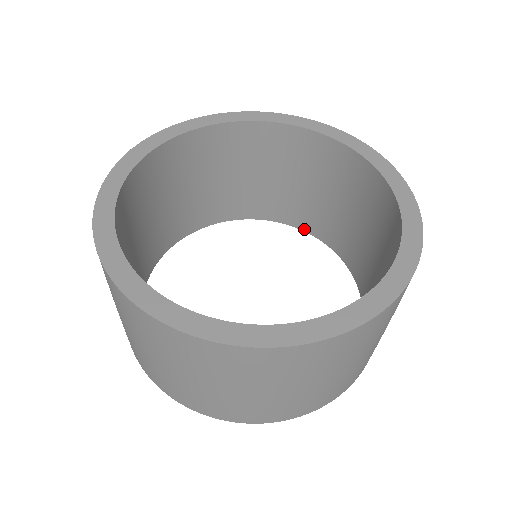
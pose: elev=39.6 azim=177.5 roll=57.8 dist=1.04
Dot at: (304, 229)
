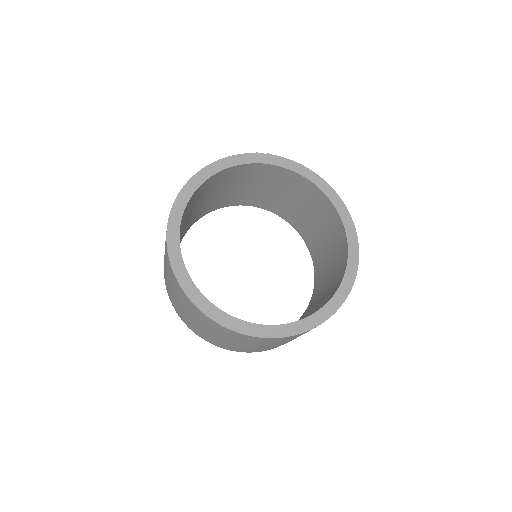
Dot at: (315, 271)
